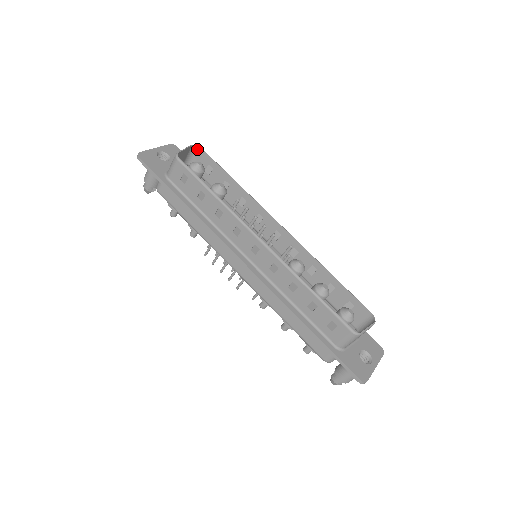
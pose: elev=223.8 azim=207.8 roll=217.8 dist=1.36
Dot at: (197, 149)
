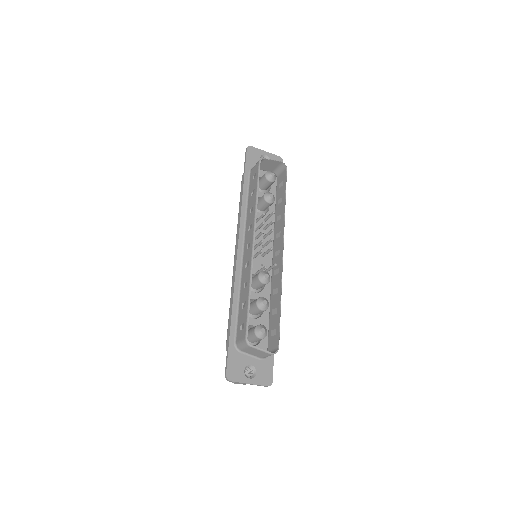
Dot at: (284, 167)
